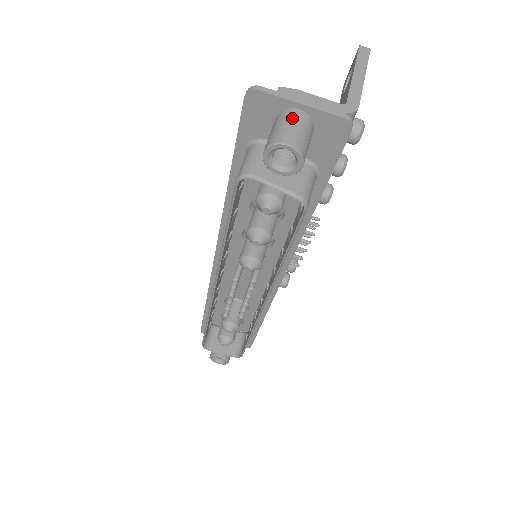
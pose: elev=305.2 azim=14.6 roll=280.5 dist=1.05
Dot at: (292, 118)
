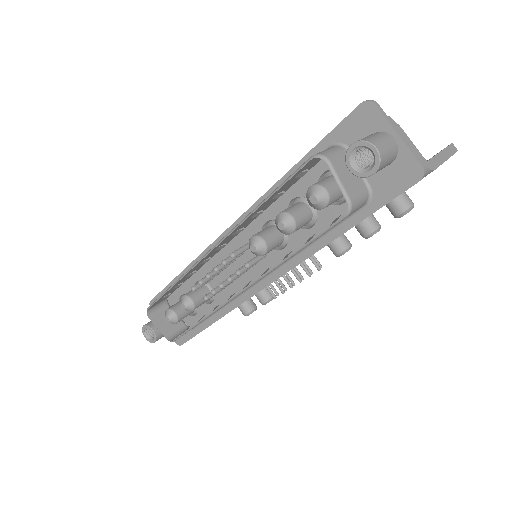
Dot at: (387, 138)
